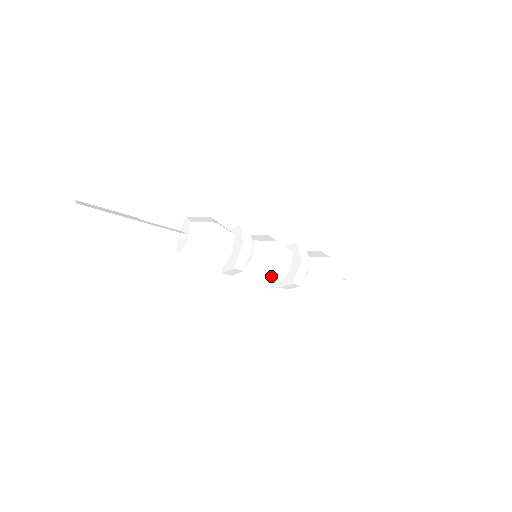
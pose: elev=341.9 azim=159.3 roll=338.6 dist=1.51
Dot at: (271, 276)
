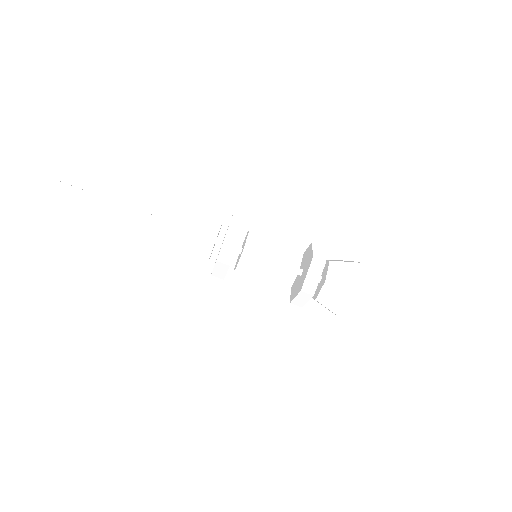
Dot at: (271, 279)
